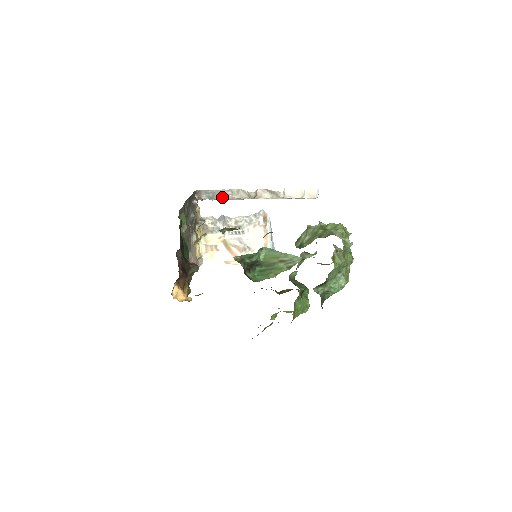
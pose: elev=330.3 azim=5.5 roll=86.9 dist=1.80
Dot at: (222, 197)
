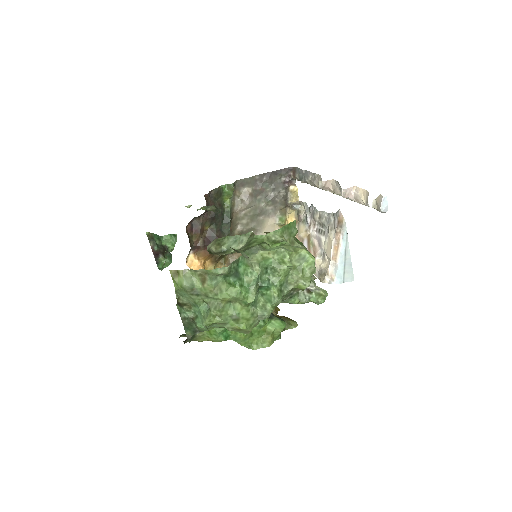
Dot at: (307, 181)
